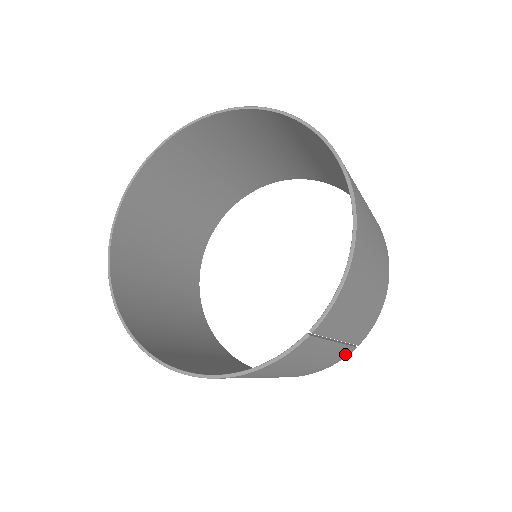
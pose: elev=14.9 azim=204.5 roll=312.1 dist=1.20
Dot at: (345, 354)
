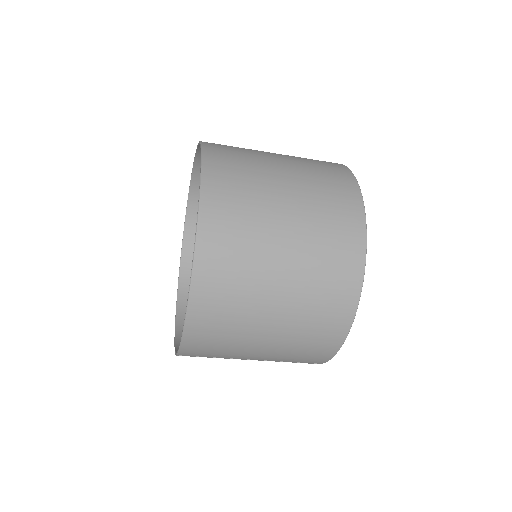
Dot at: occluded
